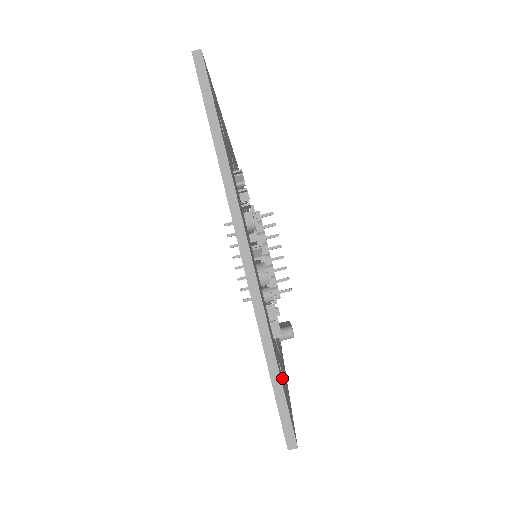
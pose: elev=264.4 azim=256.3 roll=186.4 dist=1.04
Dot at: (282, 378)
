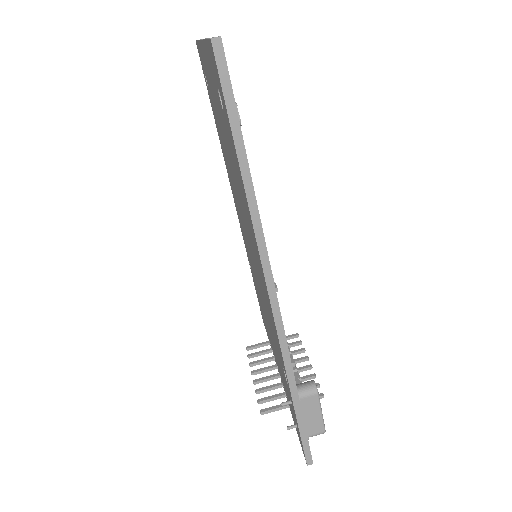
Dot at: occluded
